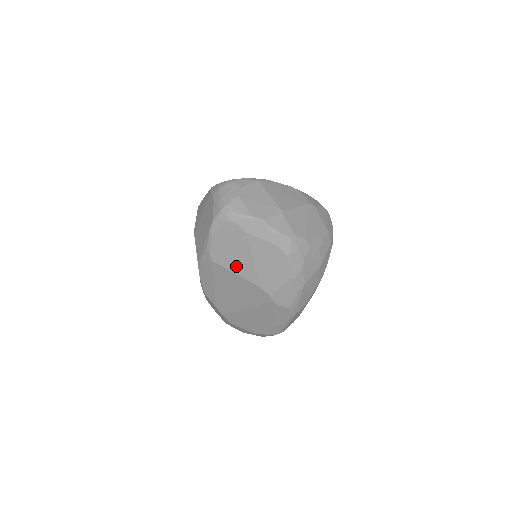
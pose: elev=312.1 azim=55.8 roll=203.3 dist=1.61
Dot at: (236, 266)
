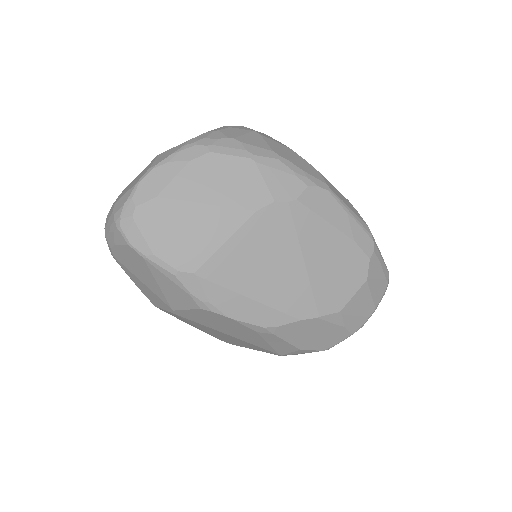
Dot at: (211, 236)
